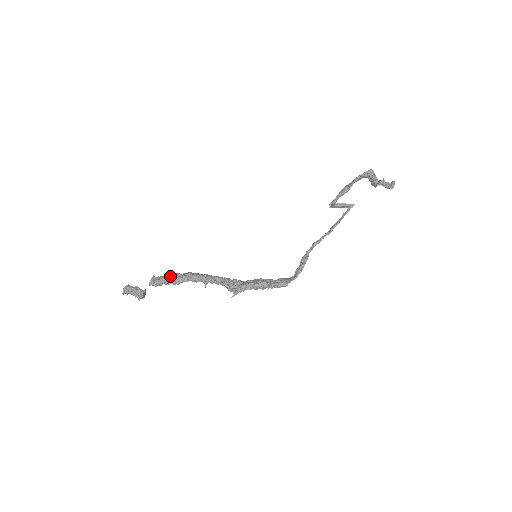
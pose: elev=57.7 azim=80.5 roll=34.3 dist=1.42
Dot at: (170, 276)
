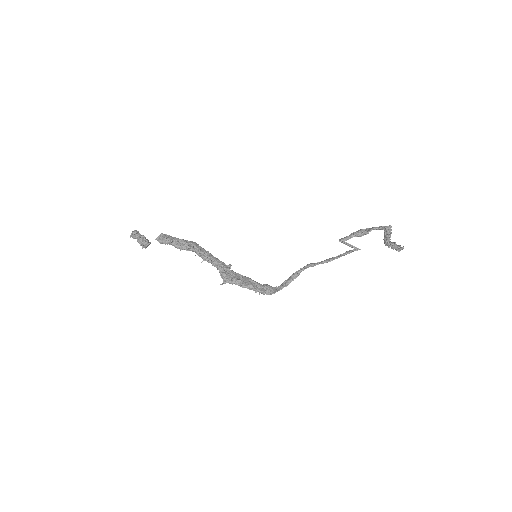
Dot at: (176, 240)
